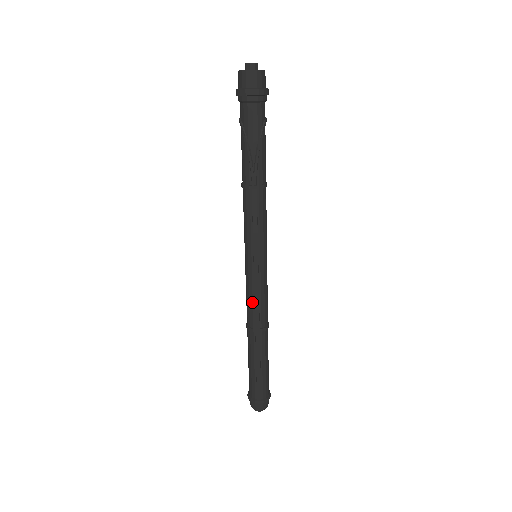
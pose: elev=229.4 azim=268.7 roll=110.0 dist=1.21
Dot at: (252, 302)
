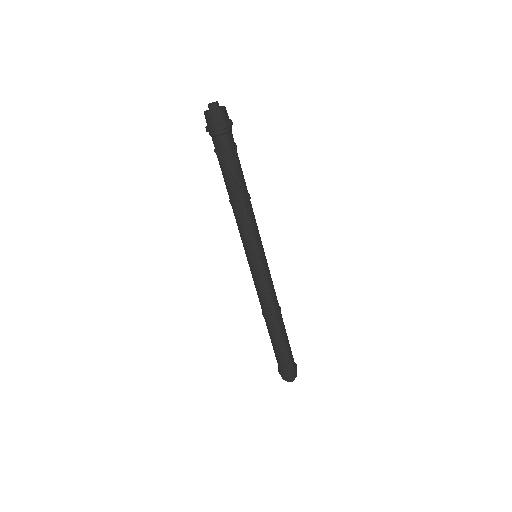
Dot at: (263, 294)
